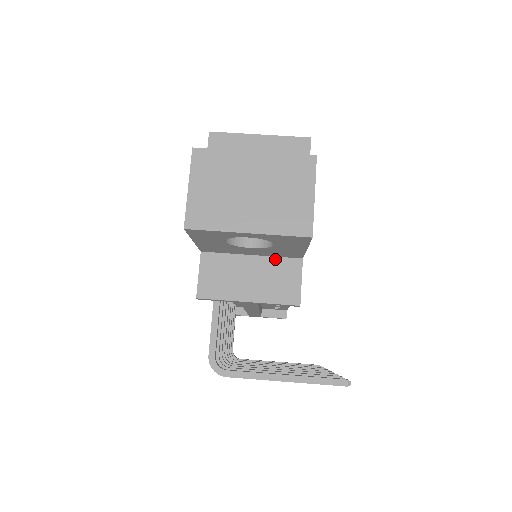
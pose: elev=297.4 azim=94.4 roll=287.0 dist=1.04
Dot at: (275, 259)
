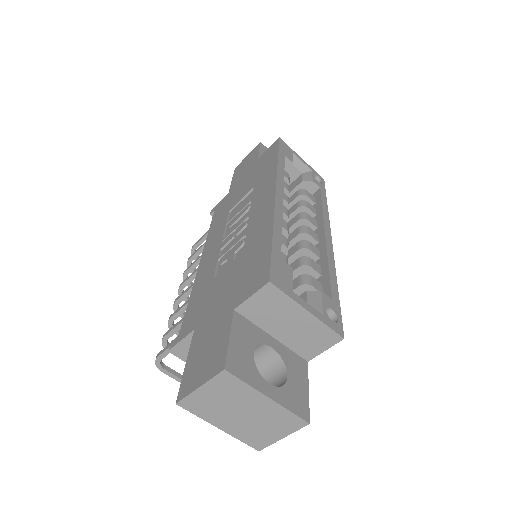
Dot at: occluded
